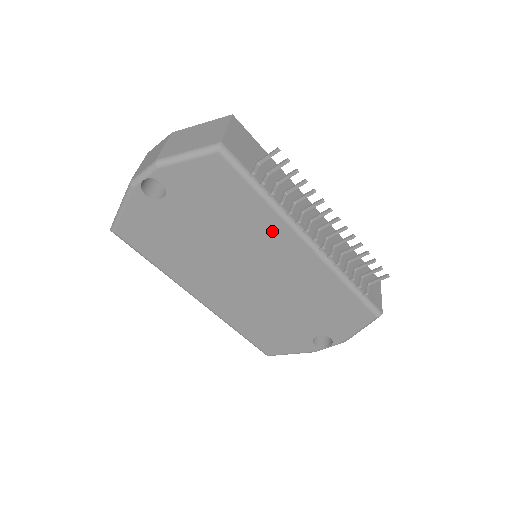
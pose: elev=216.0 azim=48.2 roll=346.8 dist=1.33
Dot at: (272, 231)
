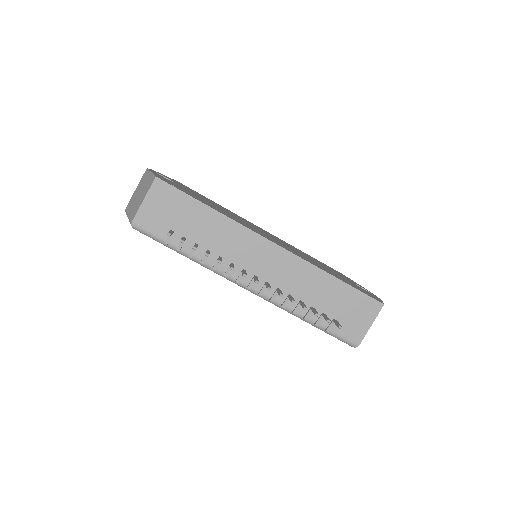
Dot at: occluded
